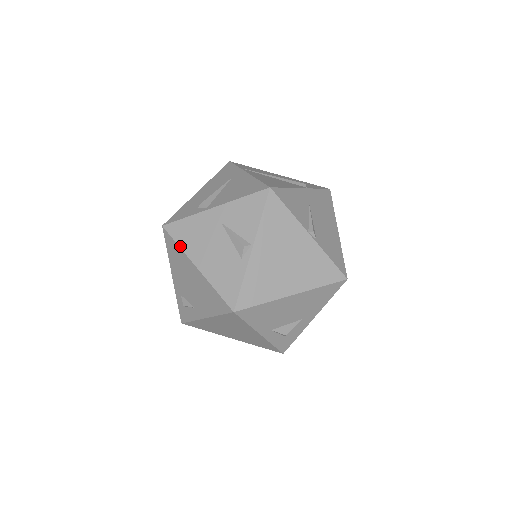
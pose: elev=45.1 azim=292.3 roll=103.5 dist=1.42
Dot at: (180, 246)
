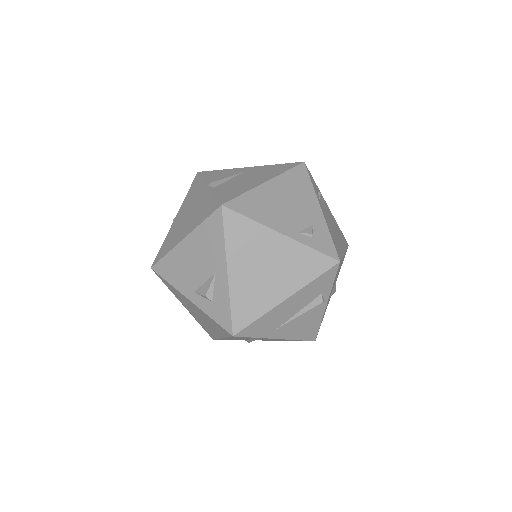
Dot at: occluded
